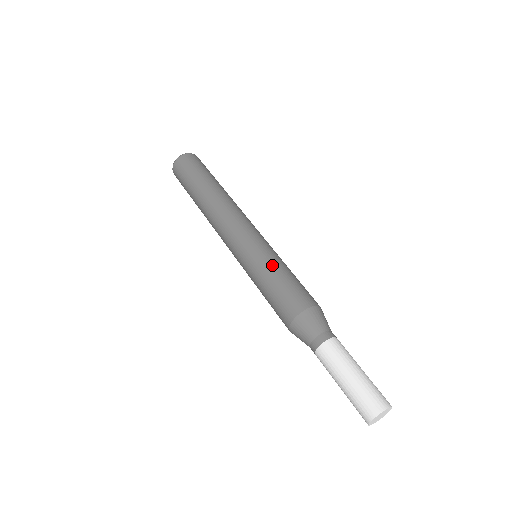
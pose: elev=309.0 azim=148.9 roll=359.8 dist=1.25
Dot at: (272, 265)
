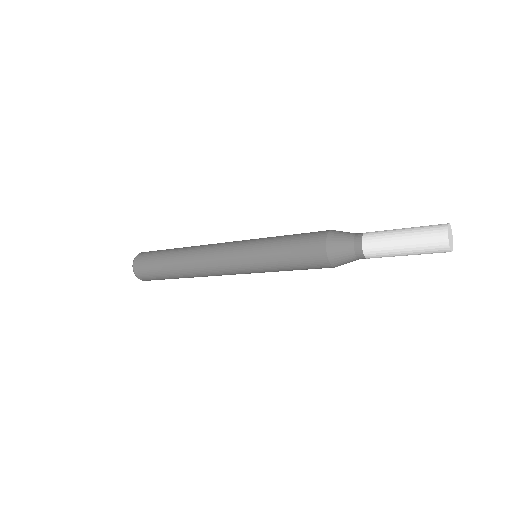
Dot at: occluded
